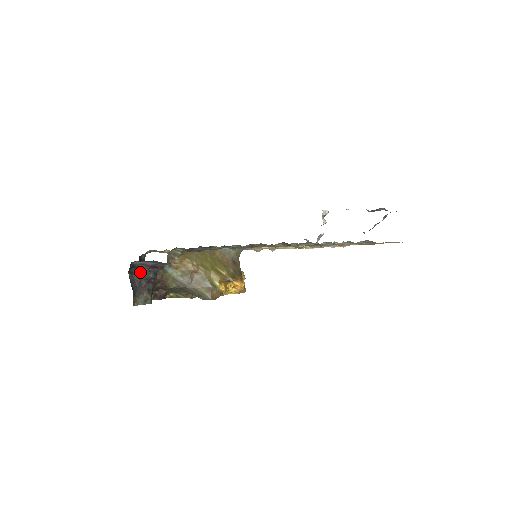
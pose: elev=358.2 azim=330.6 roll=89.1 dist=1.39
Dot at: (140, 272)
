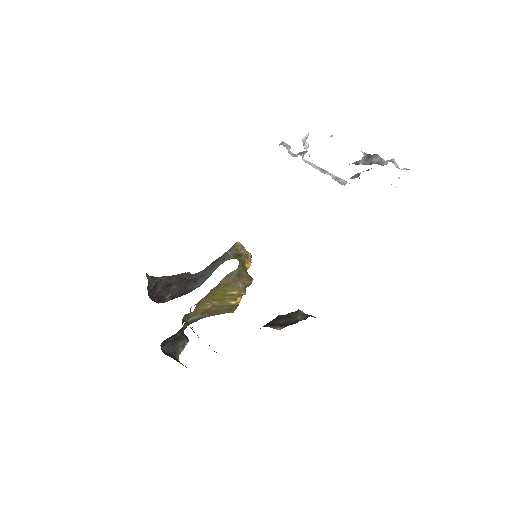
Dot at: (169, 340)
